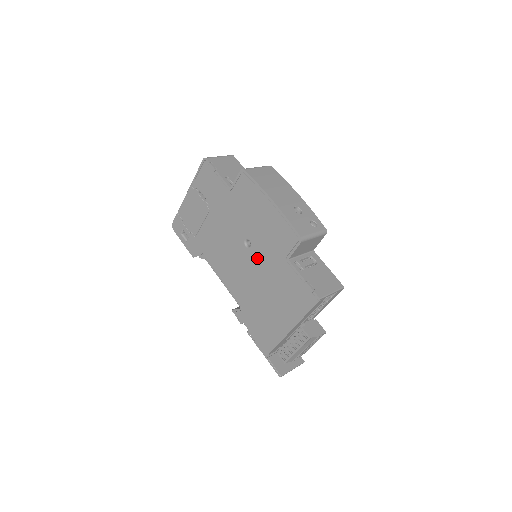
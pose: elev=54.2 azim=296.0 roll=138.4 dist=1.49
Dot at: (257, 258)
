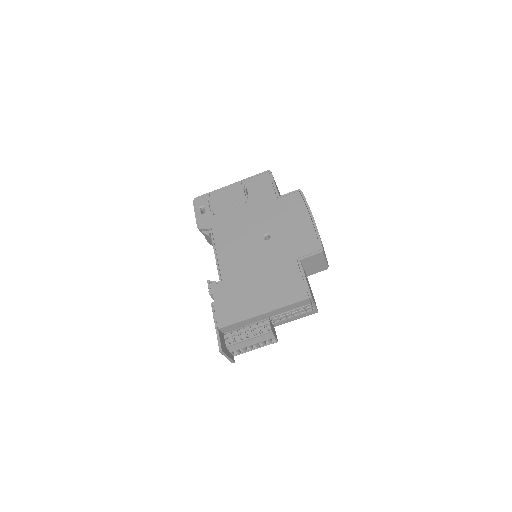
Dot at: (269, 250)
